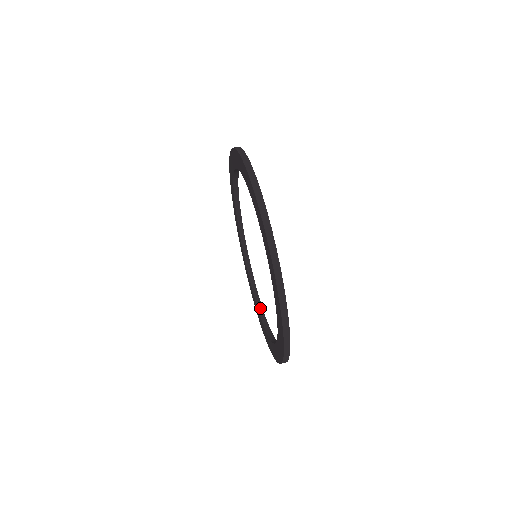
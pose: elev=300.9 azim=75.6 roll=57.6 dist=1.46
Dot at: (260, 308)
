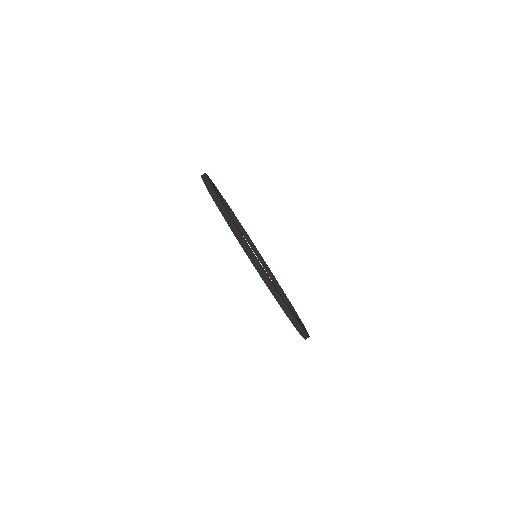
Dot at: (288, 304)
